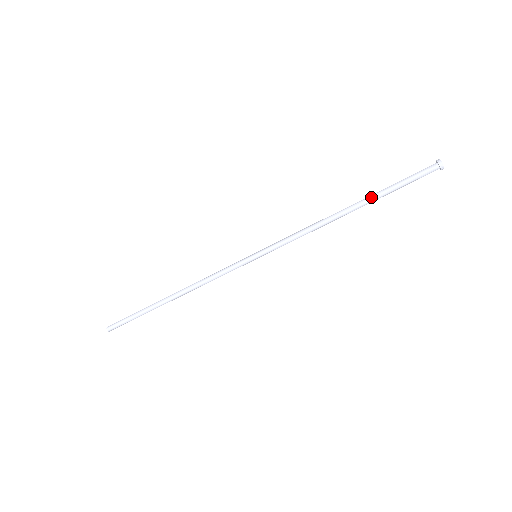
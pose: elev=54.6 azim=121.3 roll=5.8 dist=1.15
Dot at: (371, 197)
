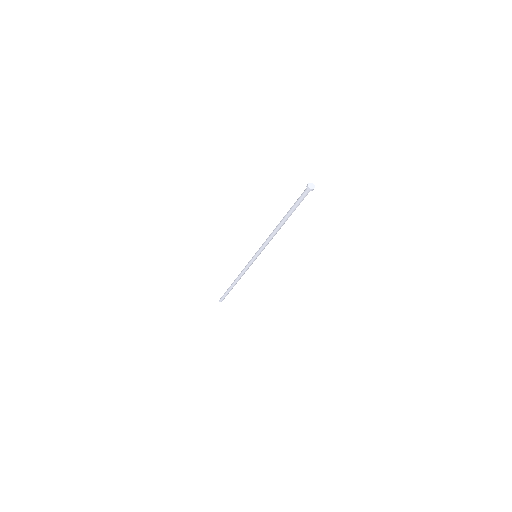
Dot at: (286, 214)
